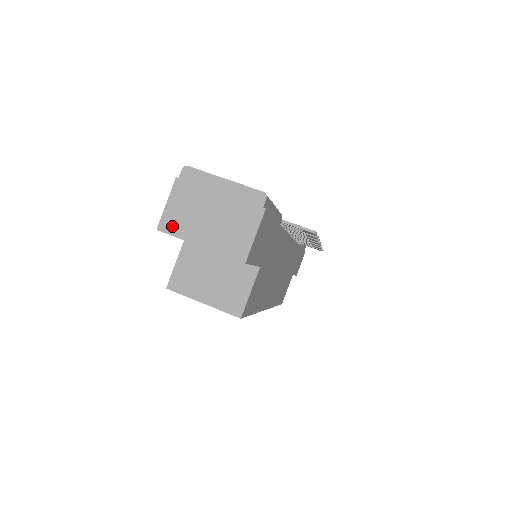
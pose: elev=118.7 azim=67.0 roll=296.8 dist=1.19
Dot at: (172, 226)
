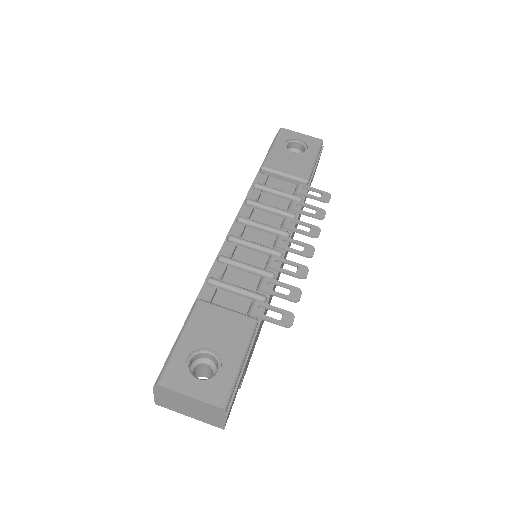
Dot at: (165, 405)
